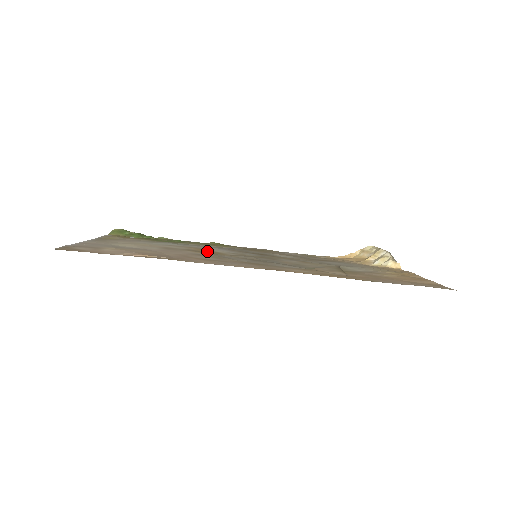
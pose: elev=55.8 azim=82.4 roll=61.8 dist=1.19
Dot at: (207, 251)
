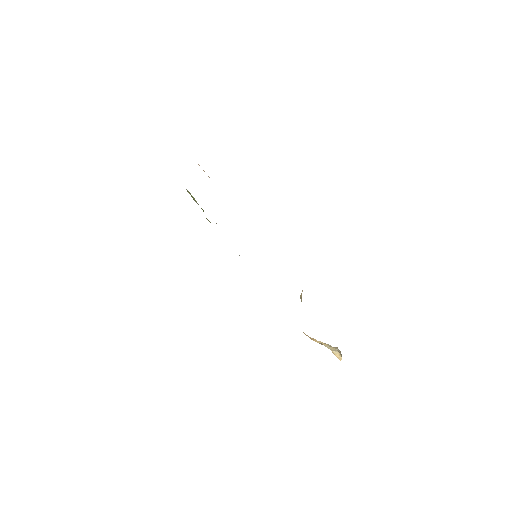
Dot at: occluded
